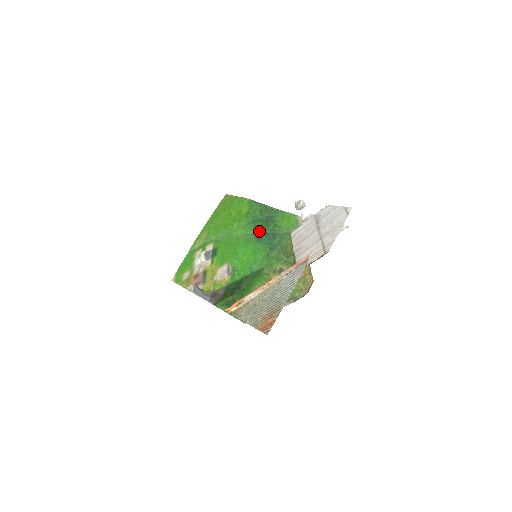
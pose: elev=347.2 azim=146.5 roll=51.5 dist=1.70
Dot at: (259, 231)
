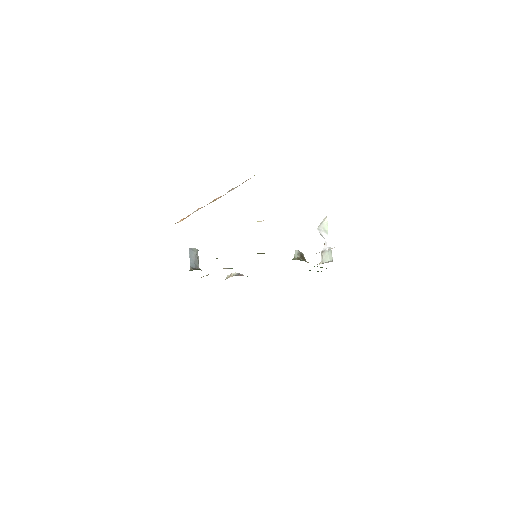
Dot at: occluded
